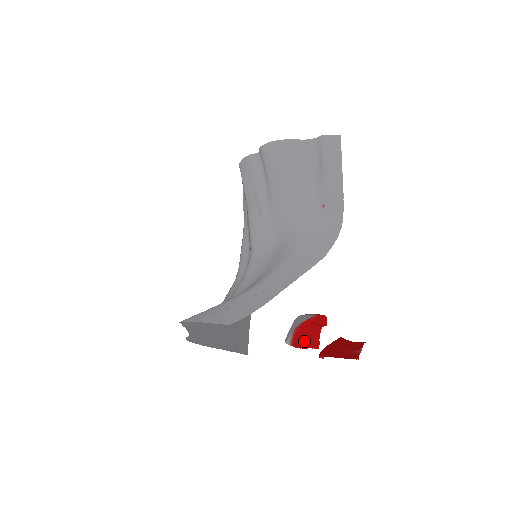
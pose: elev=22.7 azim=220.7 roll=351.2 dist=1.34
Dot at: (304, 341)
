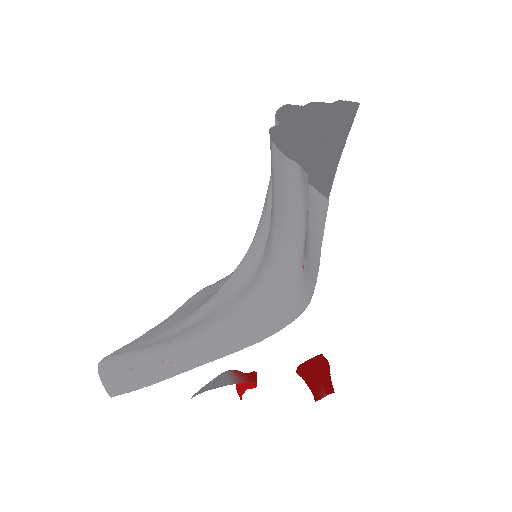
Dot at: (236, 385)
